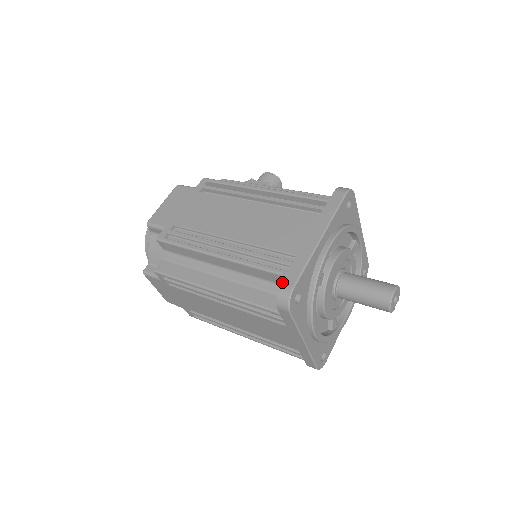
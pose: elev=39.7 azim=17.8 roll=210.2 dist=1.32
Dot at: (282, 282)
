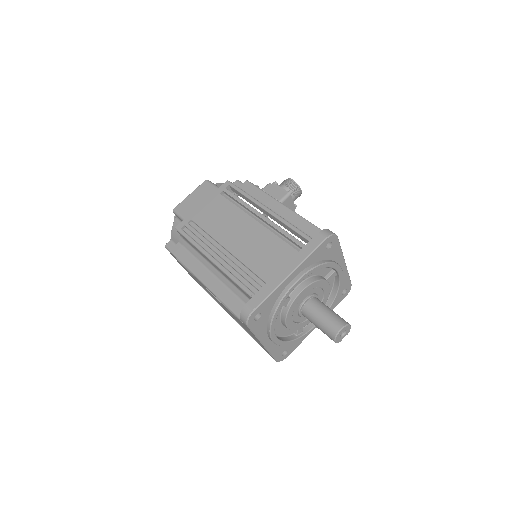
Dot at: (247, 302)
